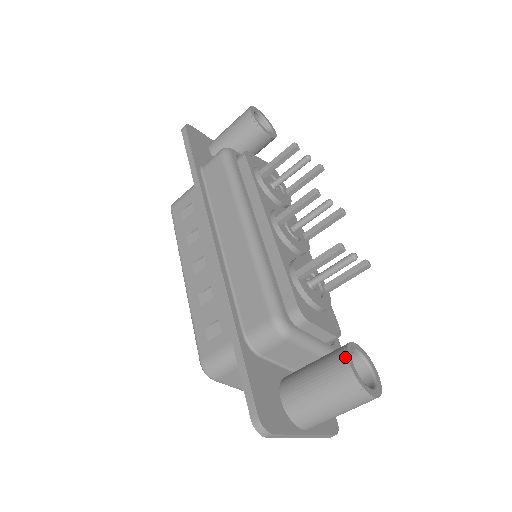
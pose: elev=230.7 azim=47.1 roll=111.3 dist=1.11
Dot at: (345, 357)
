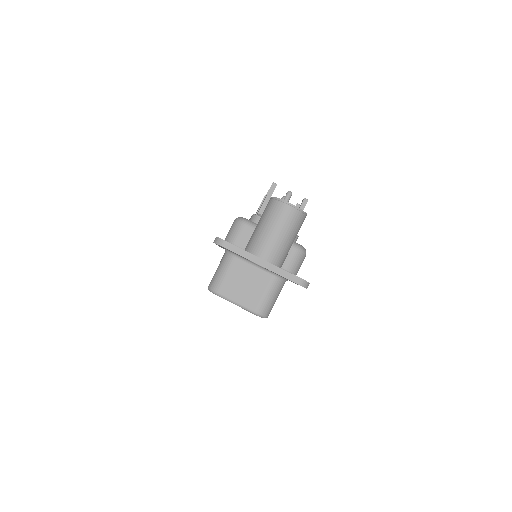
Dot at: occluded
